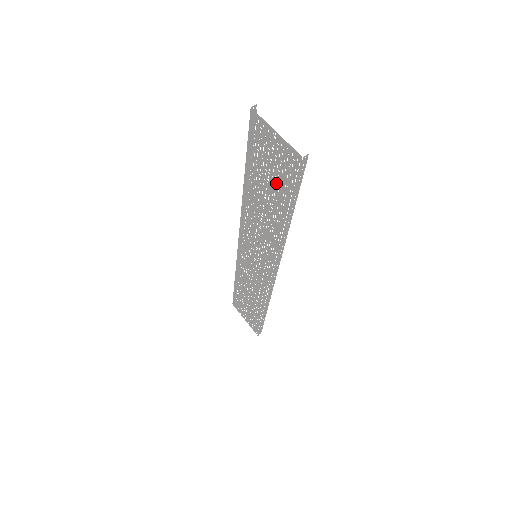
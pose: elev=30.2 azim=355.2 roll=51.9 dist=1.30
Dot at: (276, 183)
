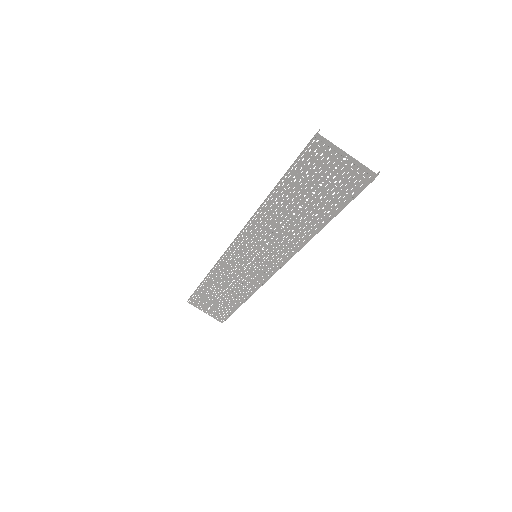
Dot at: (326, 195)
